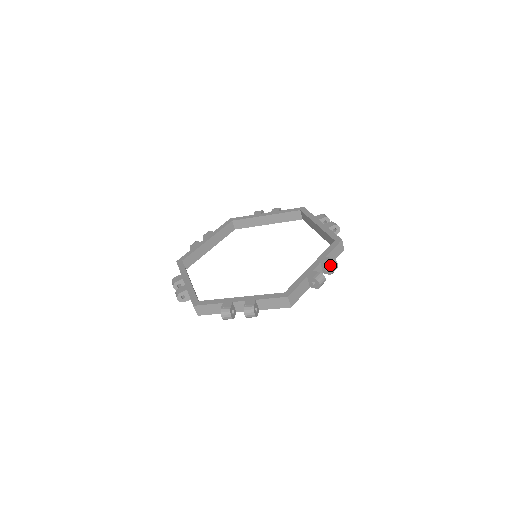
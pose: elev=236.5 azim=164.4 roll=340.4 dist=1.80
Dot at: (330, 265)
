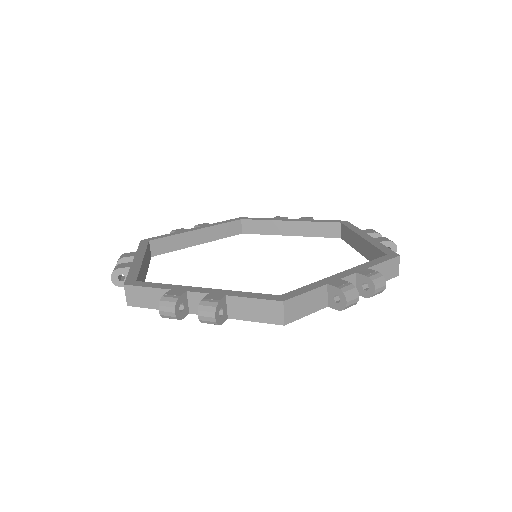
Dot at: (379, 233)
